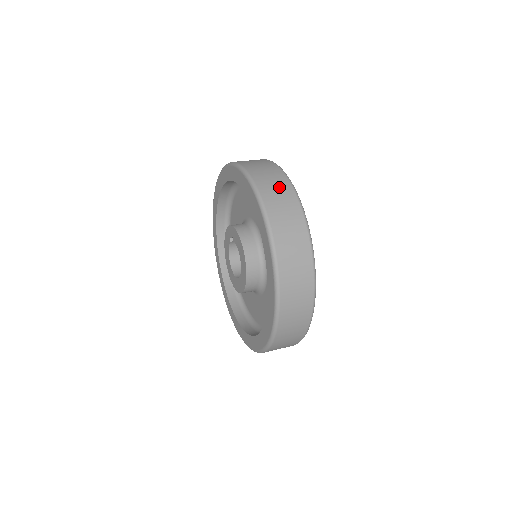
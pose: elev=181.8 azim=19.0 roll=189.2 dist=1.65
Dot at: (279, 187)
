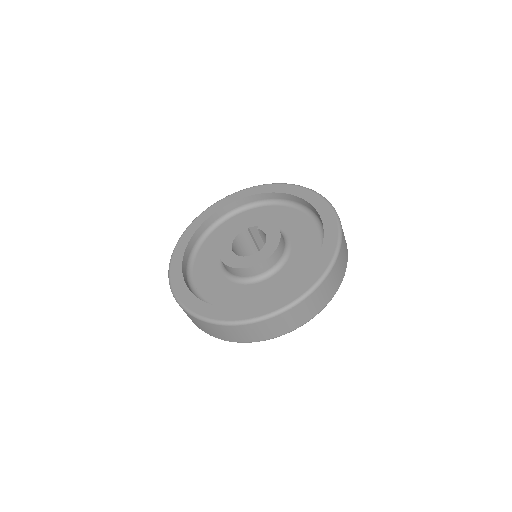
Dot at: occluded
